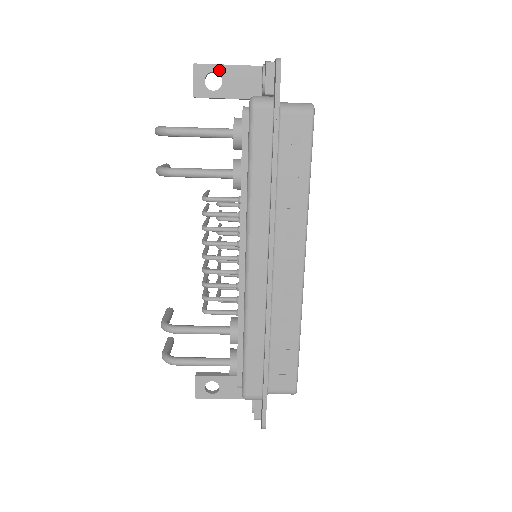
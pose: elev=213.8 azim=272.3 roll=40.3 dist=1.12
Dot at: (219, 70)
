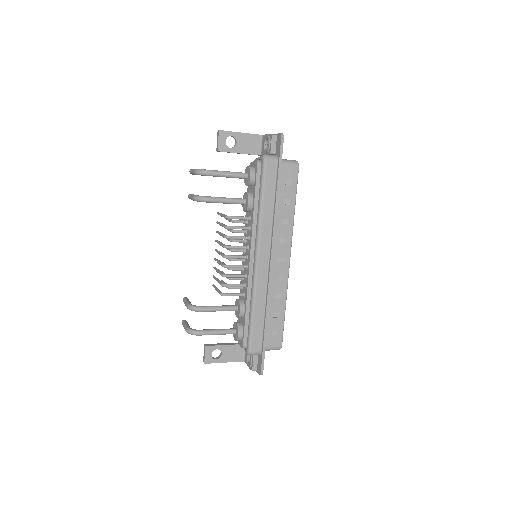
Dot at: (235, 135)
